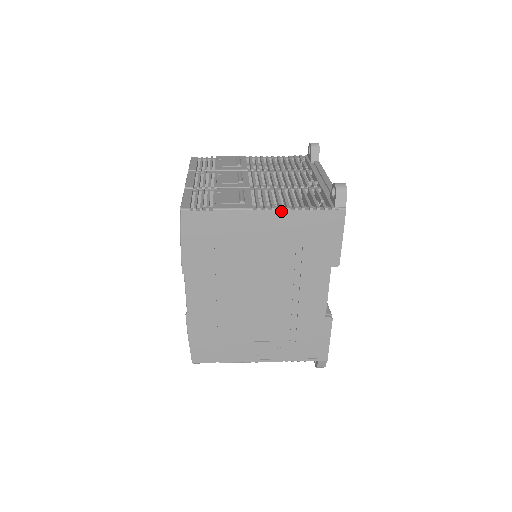
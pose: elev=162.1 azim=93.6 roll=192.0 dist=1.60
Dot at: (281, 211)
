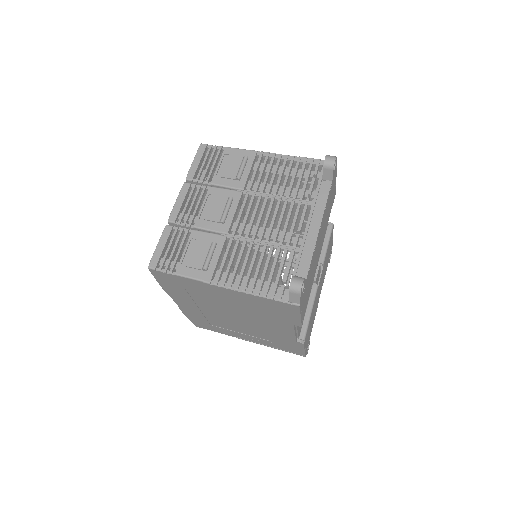
Dot at: (236, 291)
